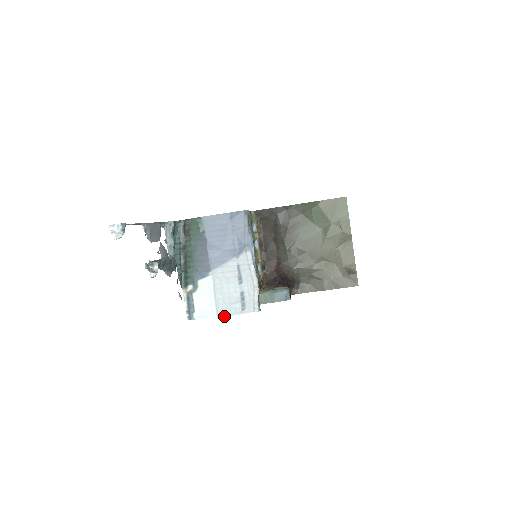
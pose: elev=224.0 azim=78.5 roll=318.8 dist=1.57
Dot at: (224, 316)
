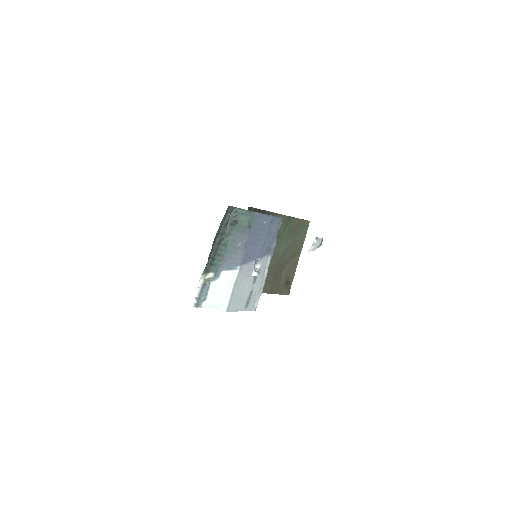
Dot at: (232, 311)
